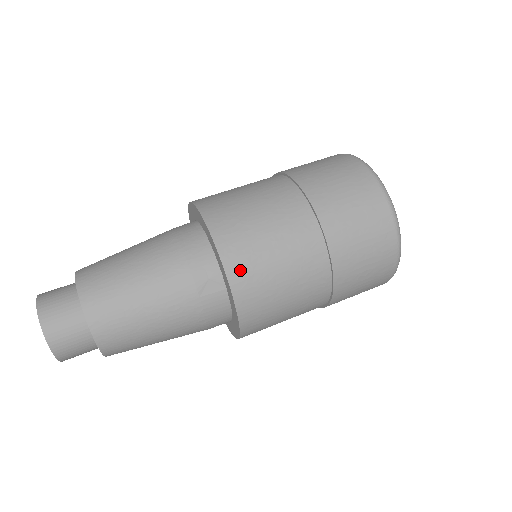
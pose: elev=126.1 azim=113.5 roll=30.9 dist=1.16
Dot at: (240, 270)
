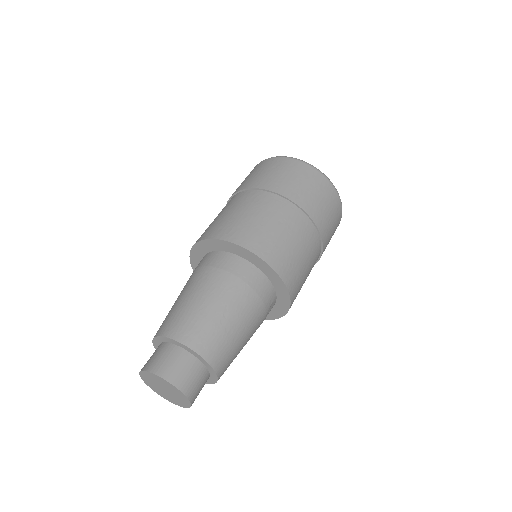
Dot at: (295, 293)
